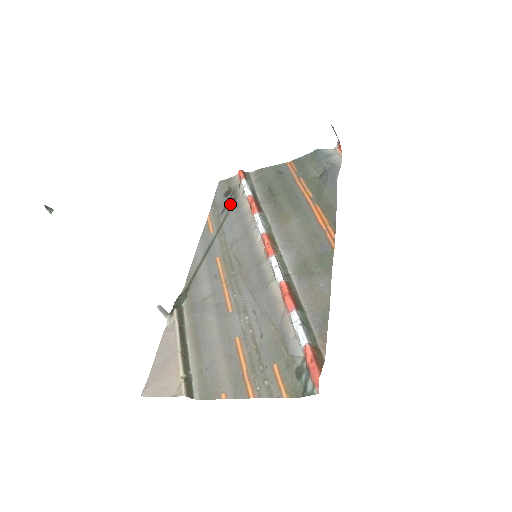
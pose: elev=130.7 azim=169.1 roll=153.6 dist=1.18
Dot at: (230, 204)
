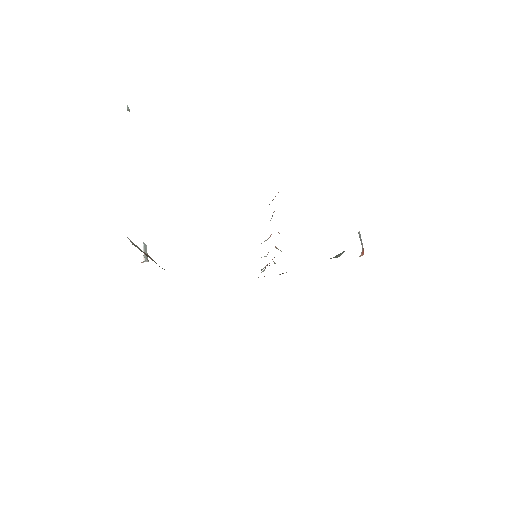
Dot at: occluded
